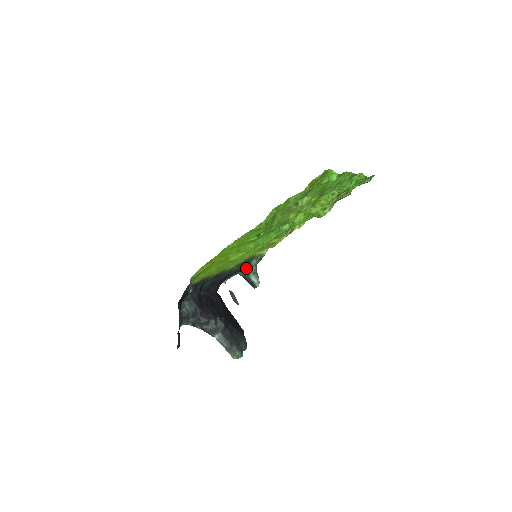
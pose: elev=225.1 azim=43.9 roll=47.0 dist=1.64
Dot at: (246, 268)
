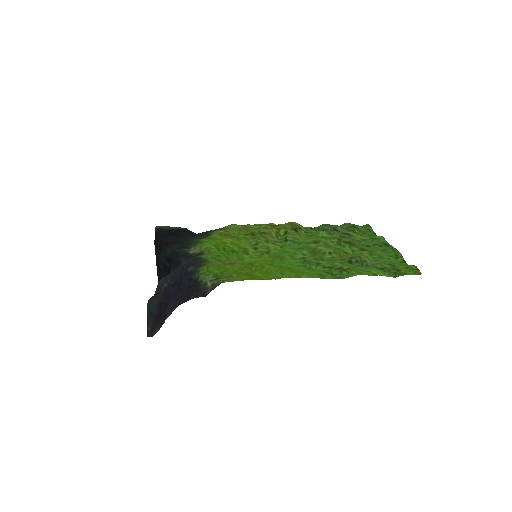
Dot at: occluded
